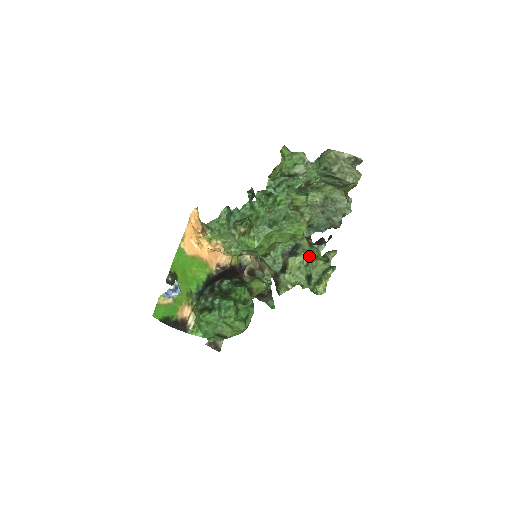
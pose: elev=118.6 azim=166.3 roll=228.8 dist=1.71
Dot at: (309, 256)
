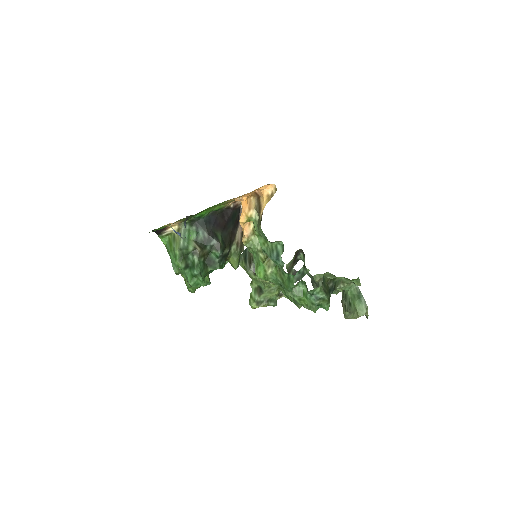
Dot at: occluded
